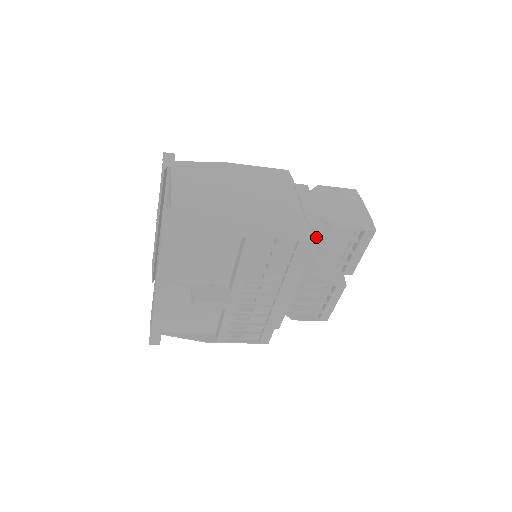
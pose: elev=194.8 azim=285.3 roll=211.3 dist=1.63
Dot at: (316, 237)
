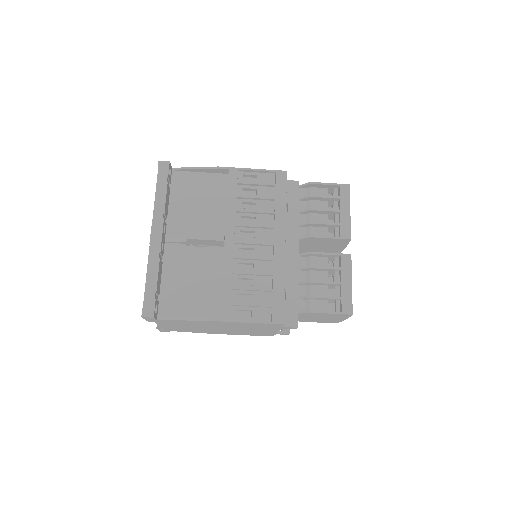
Dot at: (297, 193)
